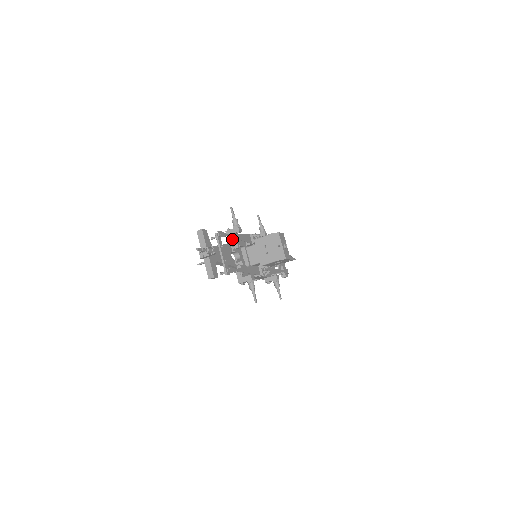
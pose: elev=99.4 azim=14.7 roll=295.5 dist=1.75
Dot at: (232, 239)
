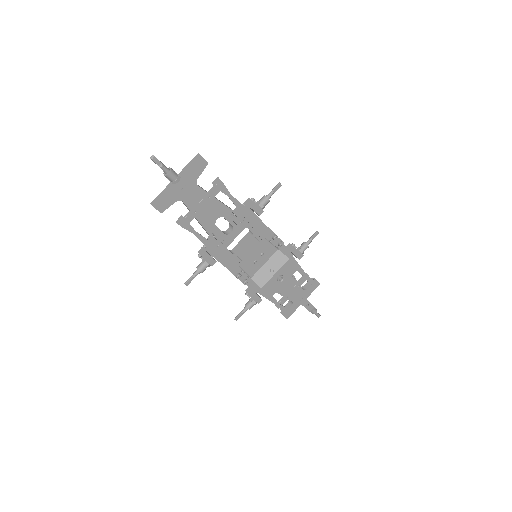
Dot at: (238, 208)
